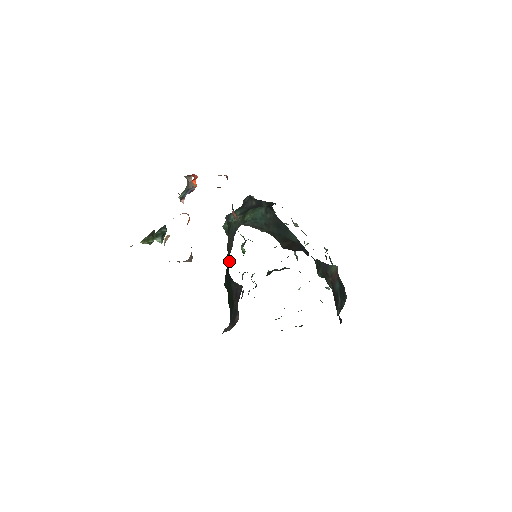
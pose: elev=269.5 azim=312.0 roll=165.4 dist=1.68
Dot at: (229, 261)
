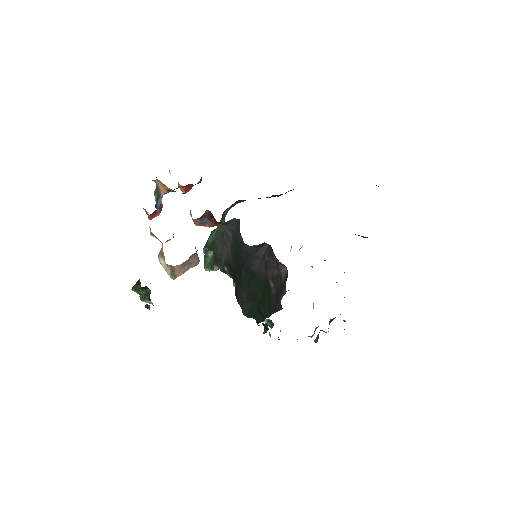
Dot at: (238, 224)
